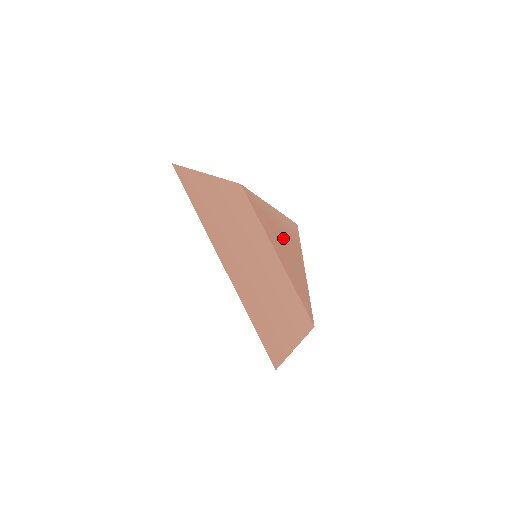
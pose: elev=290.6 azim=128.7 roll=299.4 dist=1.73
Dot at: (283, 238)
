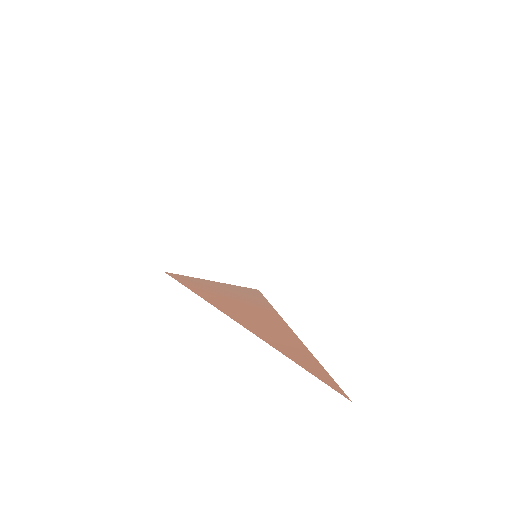
Dot at: (248, 310)
